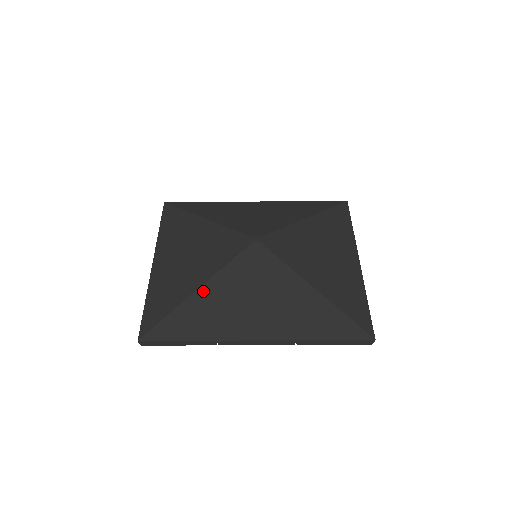
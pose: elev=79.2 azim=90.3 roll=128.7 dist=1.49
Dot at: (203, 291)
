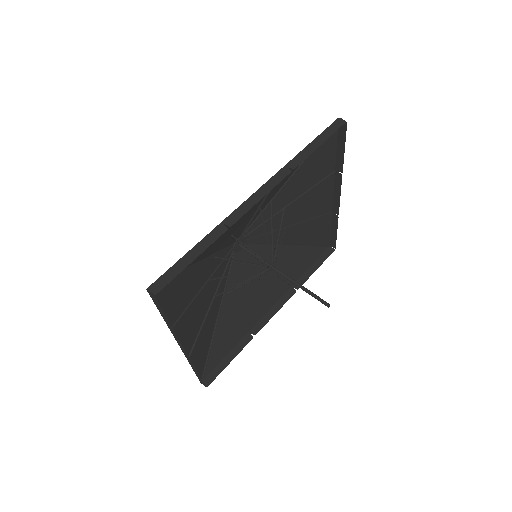
Dot at: (203, 257)
